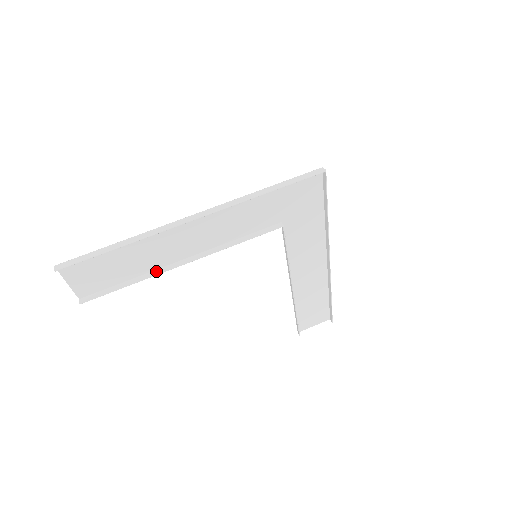
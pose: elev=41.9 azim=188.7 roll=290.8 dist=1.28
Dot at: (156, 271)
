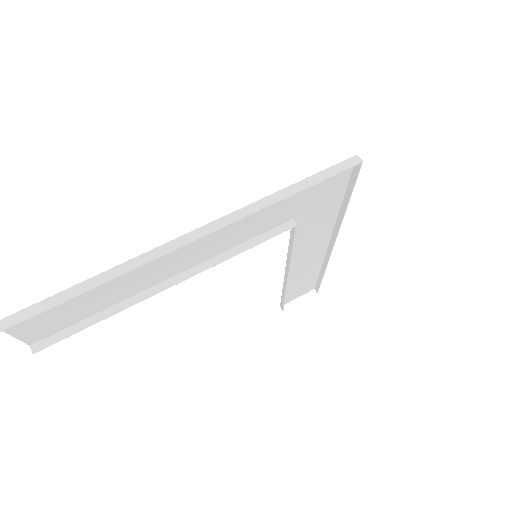
Dot at: (135, 298)
